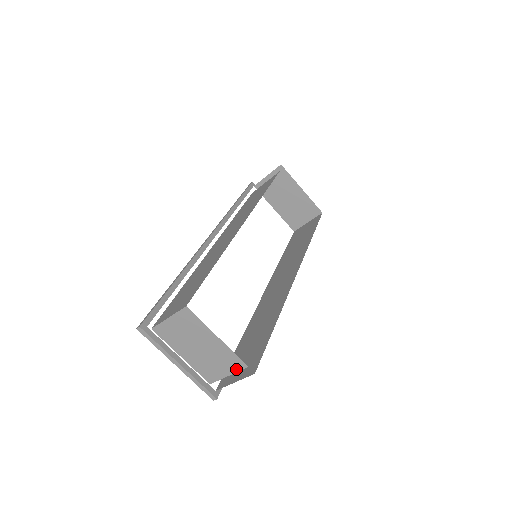
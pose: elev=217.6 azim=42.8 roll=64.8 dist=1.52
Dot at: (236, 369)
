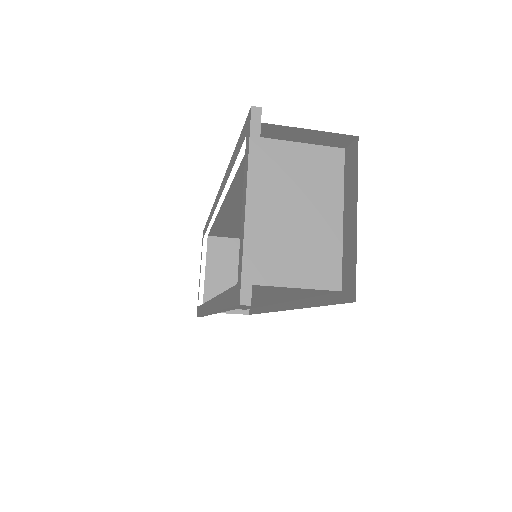
Dot at: (317, 283)
